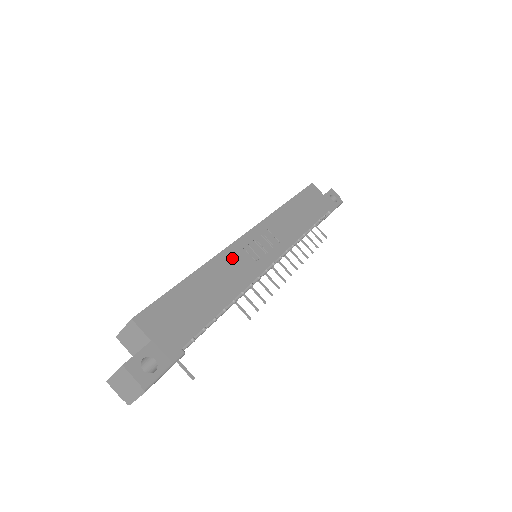
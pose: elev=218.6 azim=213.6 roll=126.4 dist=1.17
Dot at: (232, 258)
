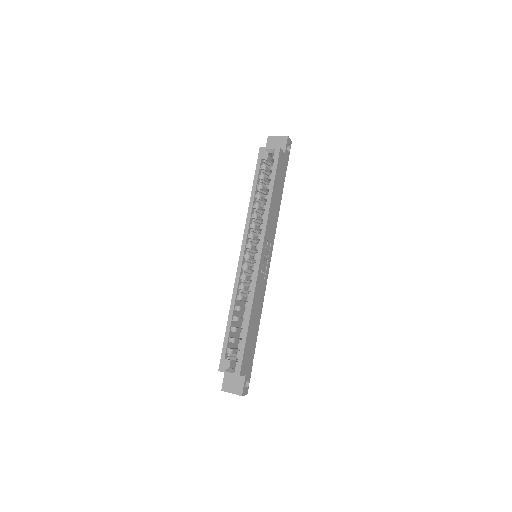
Dot at: (258, 289)
